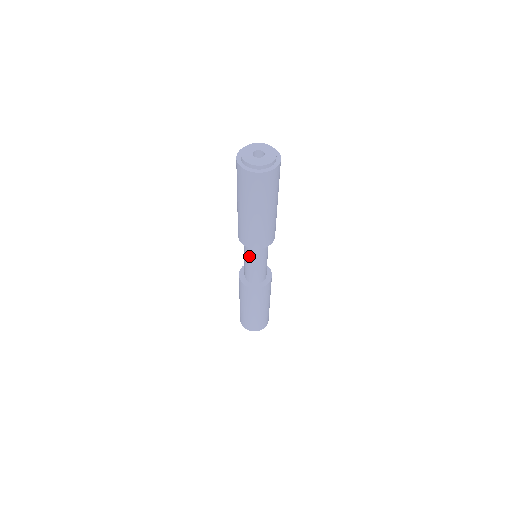
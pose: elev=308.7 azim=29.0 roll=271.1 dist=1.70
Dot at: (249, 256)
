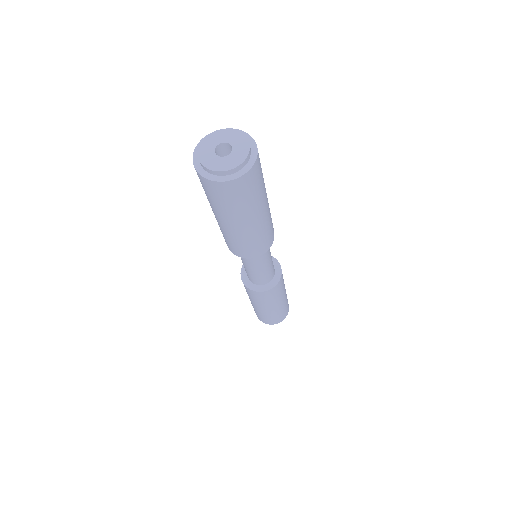
Dot at: (252, 263)
